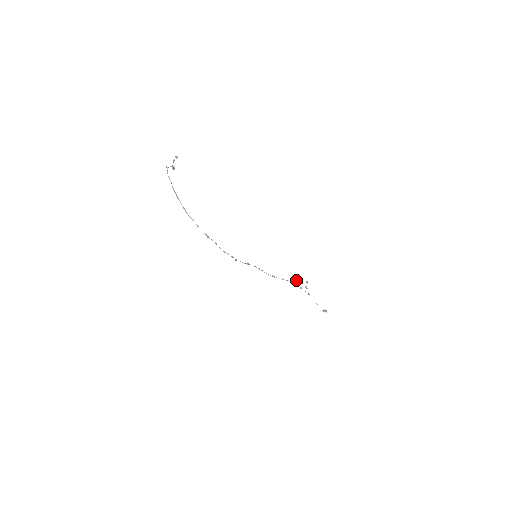
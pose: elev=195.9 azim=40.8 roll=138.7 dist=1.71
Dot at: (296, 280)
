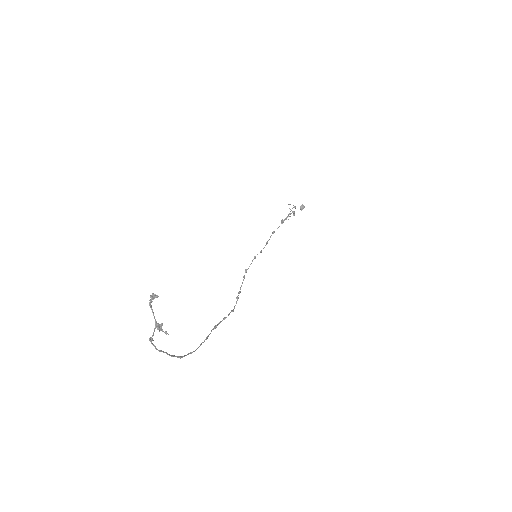
Dot at: occluded
